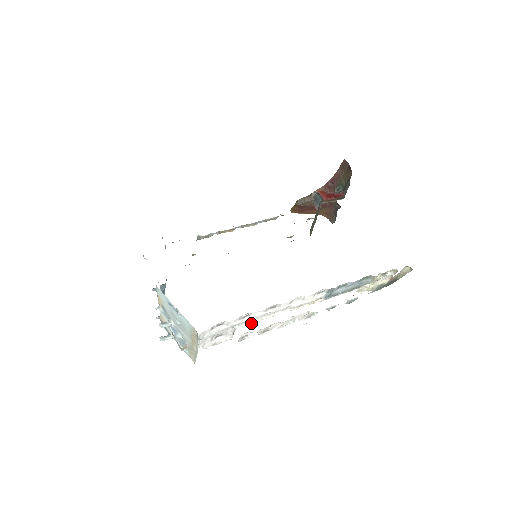
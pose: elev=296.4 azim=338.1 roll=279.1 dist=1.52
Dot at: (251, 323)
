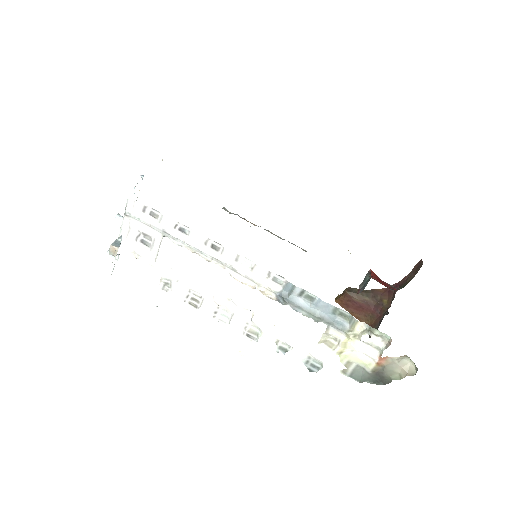
Dot at: (182, 246)
